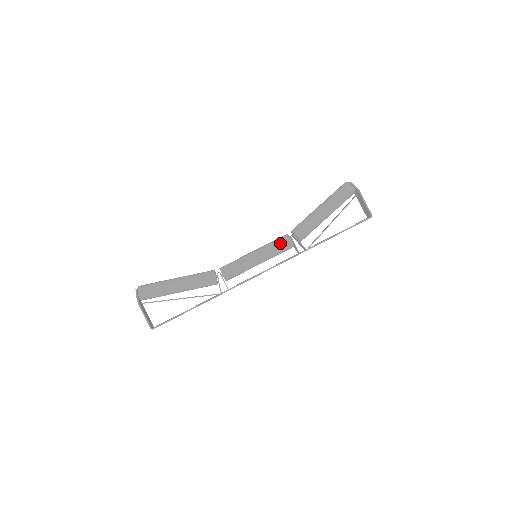
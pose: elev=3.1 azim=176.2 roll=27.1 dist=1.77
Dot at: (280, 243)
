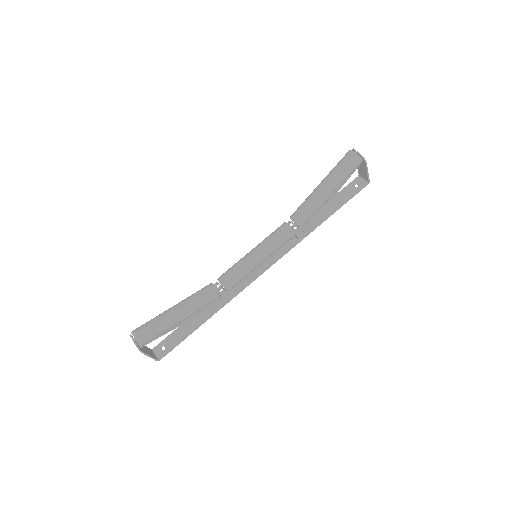
Dot at: (284, 241)
